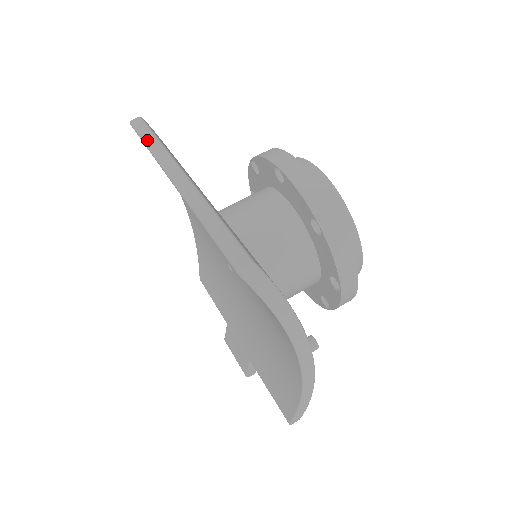
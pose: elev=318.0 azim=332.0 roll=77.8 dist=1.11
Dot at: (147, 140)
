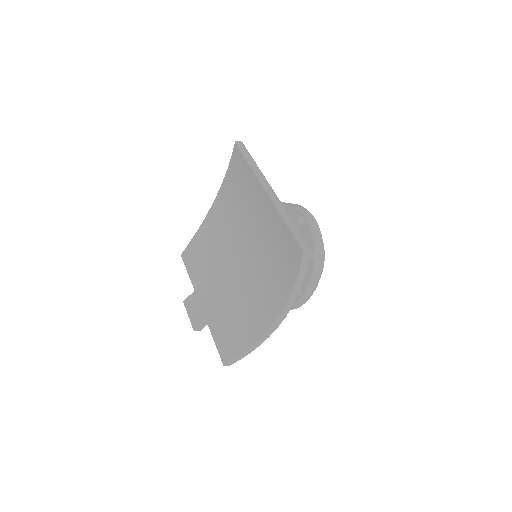
Dot at: (249, 158)
